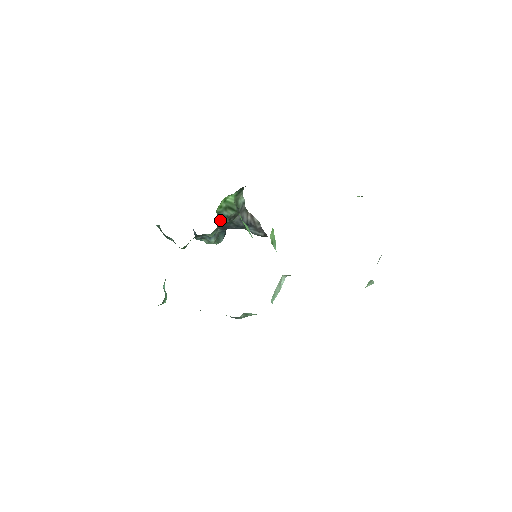
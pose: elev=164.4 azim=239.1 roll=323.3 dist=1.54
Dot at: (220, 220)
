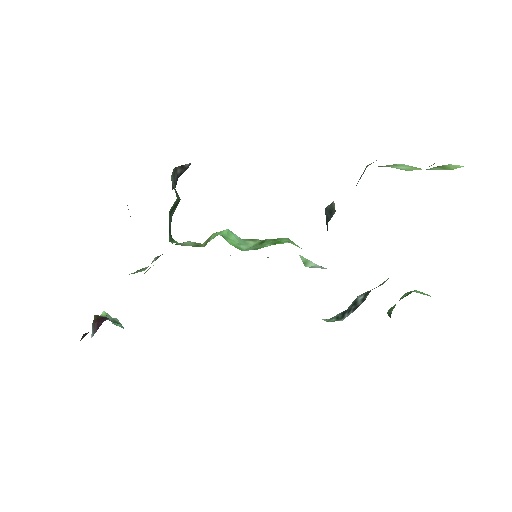
Dot at: (169, 235)
